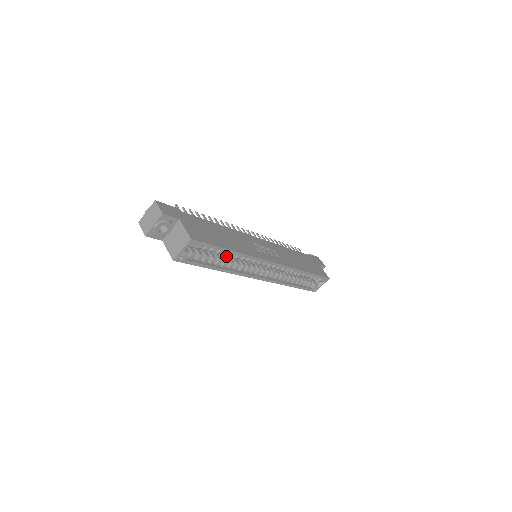
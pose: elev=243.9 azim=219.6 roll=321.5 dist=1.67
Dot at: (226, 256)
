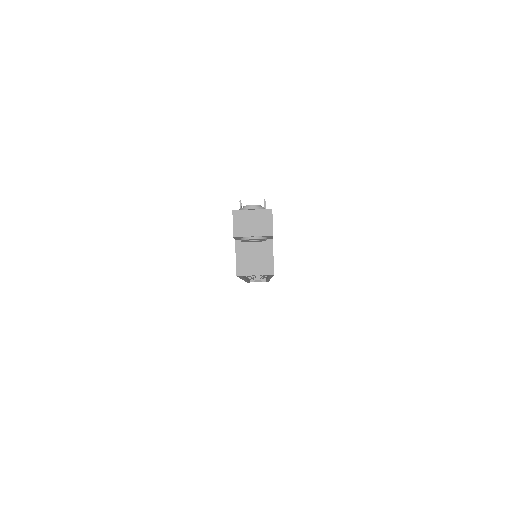
Dot at: occluded
